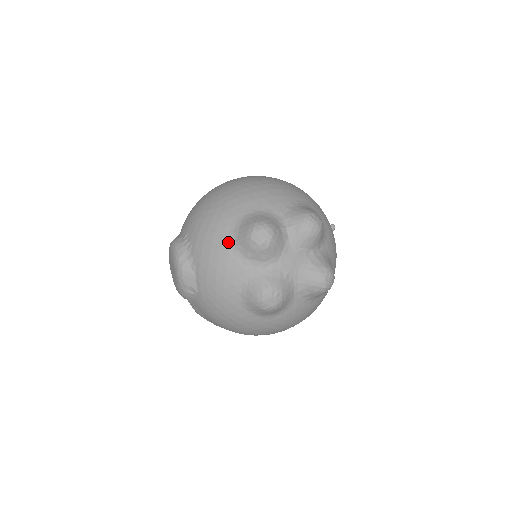
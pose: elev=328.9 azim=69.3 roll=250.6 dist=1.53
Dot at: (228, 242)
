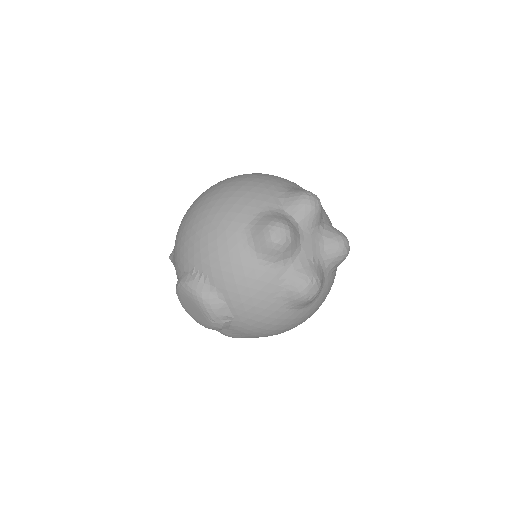
Dot at: (248, 256)
